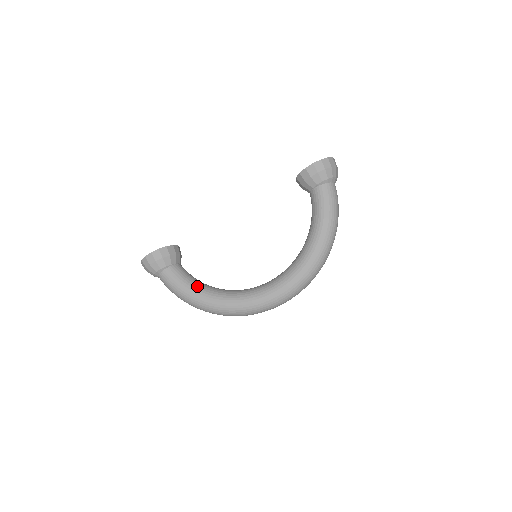
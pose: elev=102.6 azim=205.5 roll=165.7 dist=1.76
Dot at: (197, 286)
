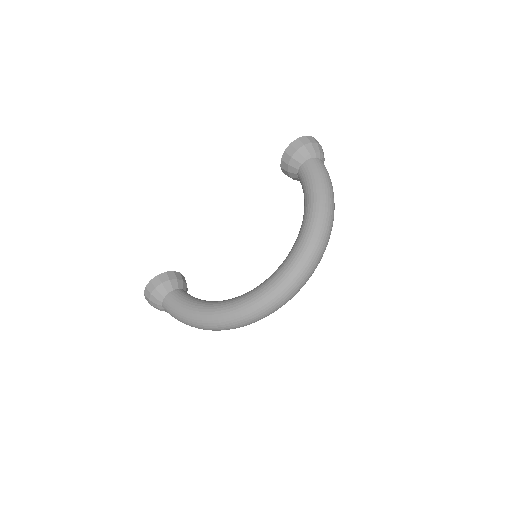
Dot at: (199, 302)
